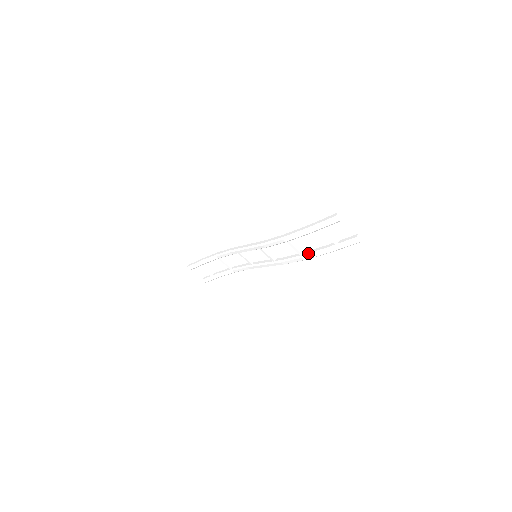
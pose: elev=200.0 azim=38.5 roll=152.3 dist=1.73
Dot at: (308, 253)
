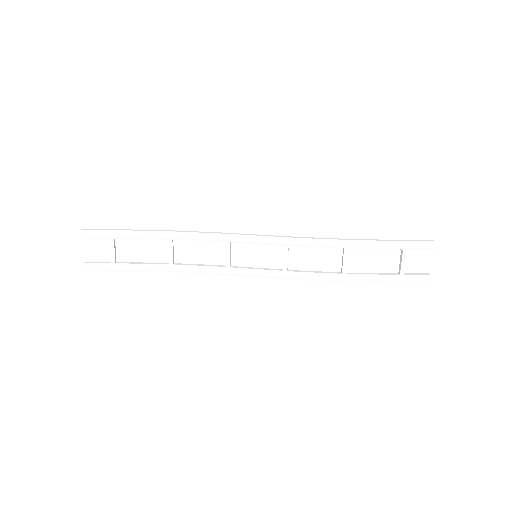
Dot at: (356, 274)
